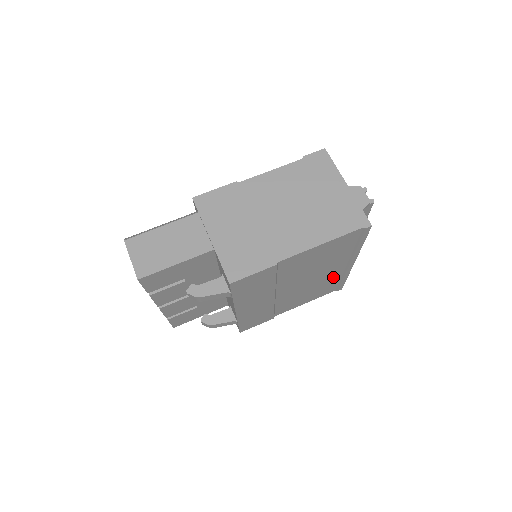
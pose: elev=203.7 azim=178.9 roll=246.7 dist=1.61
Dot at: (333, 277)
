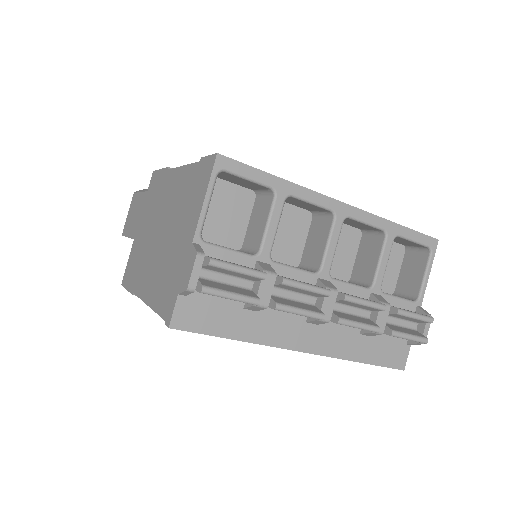
Dot at: occluded
